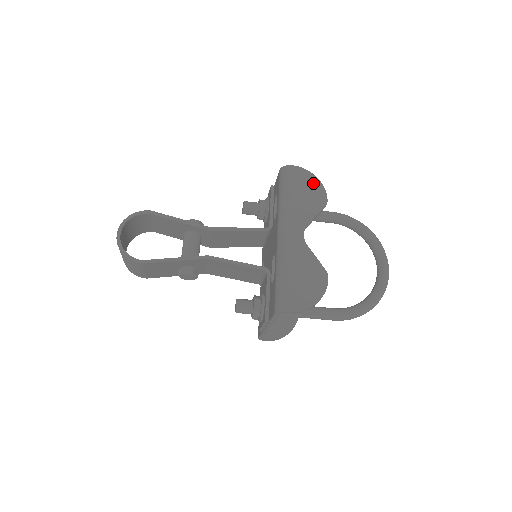
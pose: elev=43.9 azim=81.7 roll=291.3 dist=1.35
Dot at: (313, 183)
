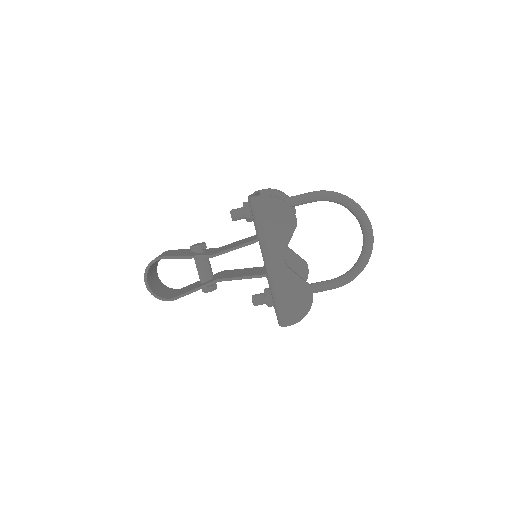
Dot at: (280, 208)
